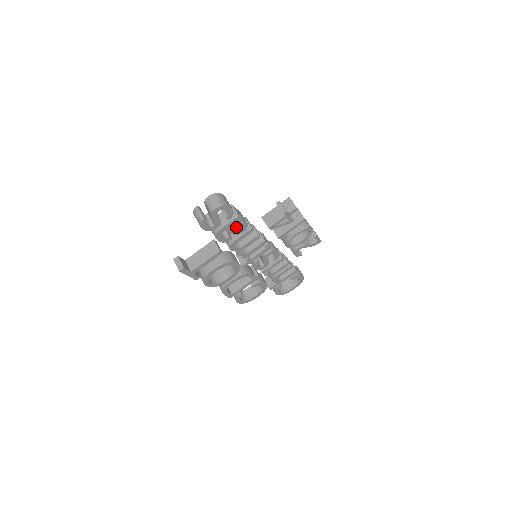
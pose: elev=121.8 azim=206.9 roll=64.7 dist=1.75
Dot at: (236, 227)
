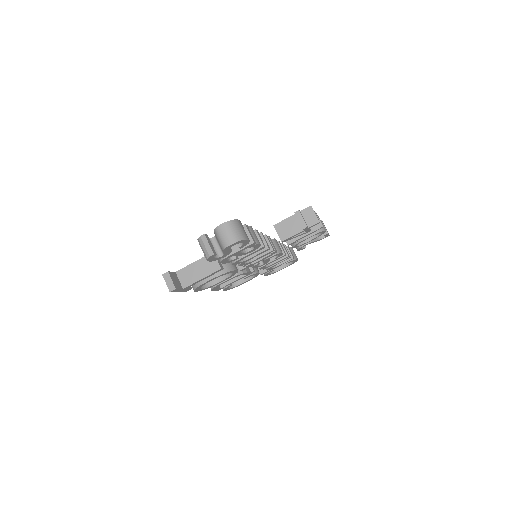
Dot at: occluded
